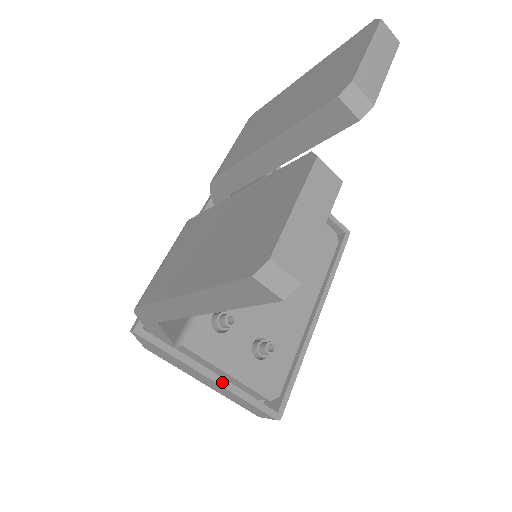
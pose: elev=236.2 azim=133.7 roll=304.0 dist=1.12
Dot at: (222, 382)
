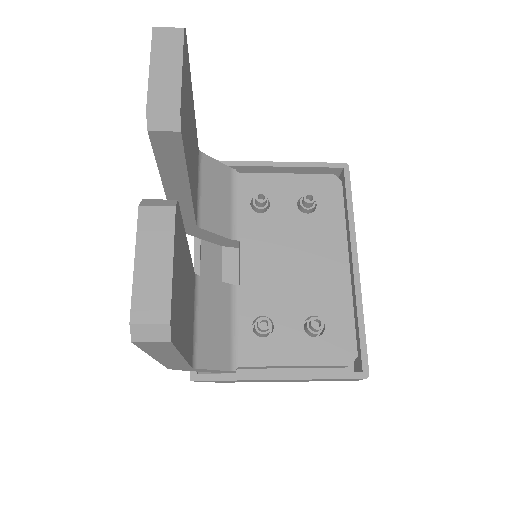
Dot at: (291, 376)
